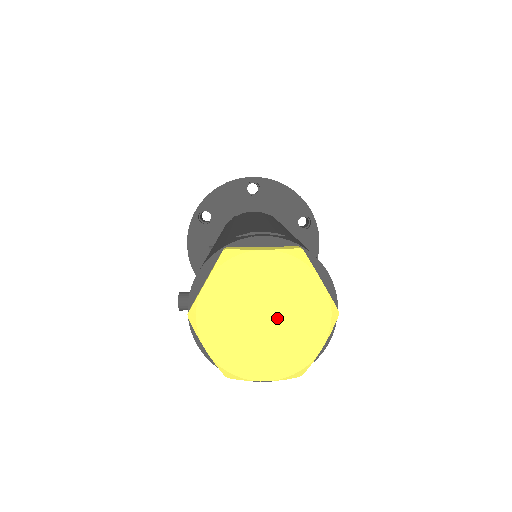
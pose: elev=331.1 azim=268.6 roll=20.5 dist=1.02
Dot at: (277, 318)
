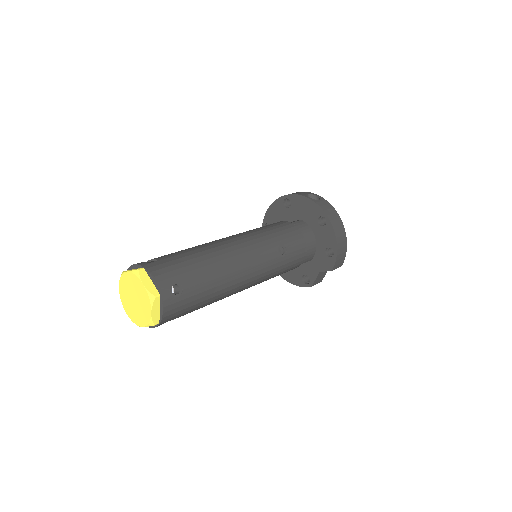
Dot at: (137, 300)
